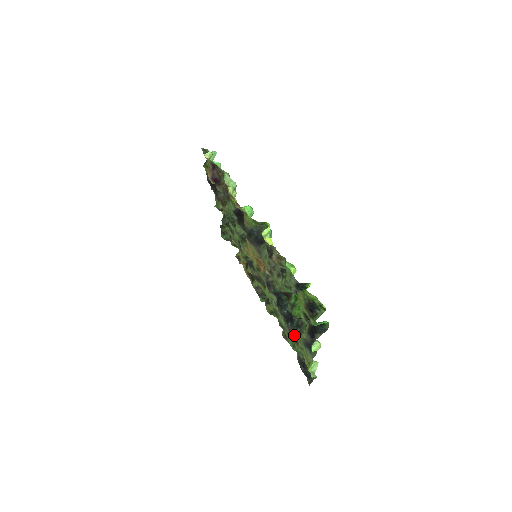
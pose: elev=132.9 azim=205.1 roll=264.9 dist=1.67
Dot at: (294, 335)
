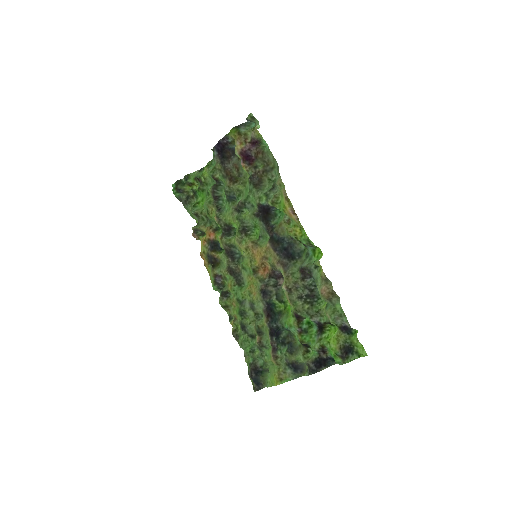
Dot at: (276, 350)
